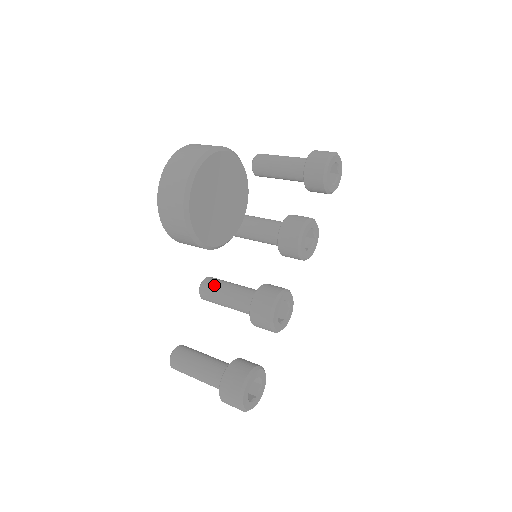
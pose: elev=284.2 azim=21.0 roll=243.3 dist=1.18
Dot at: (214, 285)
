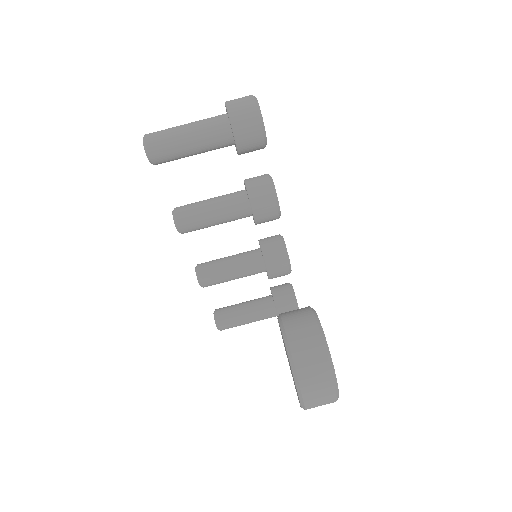
Dot at: (215, 279)
